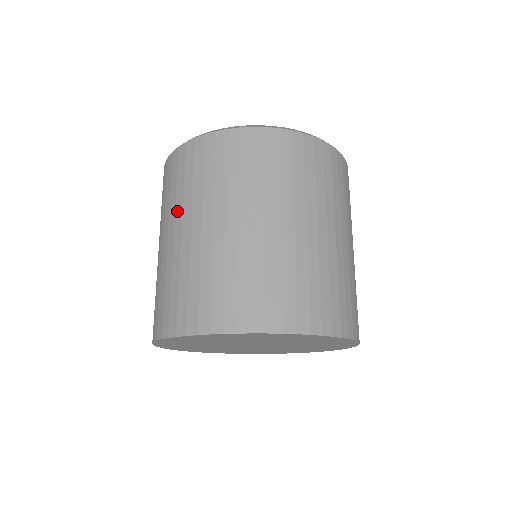
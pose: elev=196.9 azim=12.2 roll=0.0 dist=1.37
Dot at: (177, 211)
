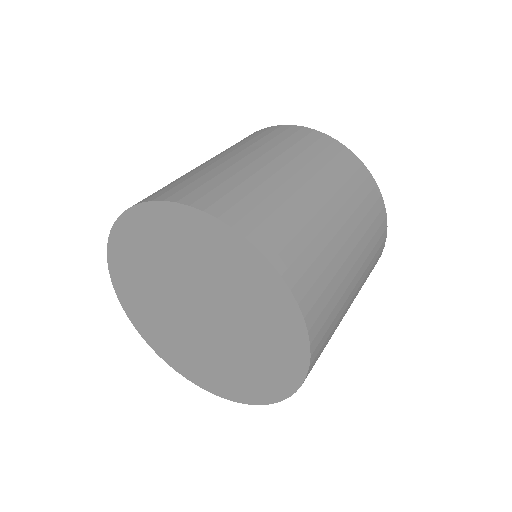
Dot at: occluded
